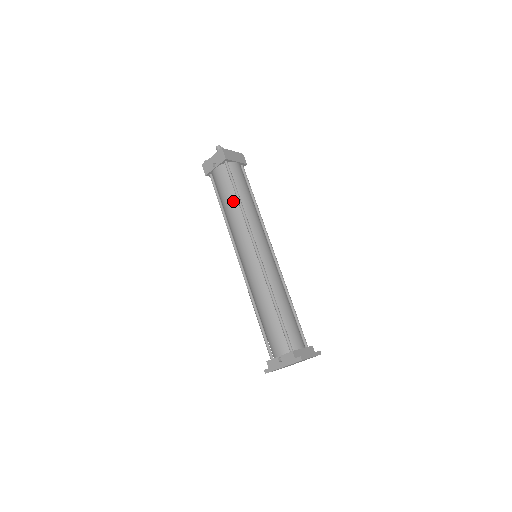
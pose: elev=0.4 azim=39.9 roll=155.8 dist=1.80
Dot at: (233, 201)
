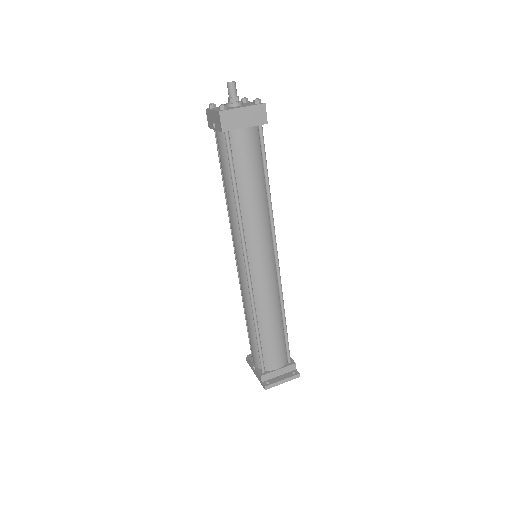
Dot at: (230, 191)
